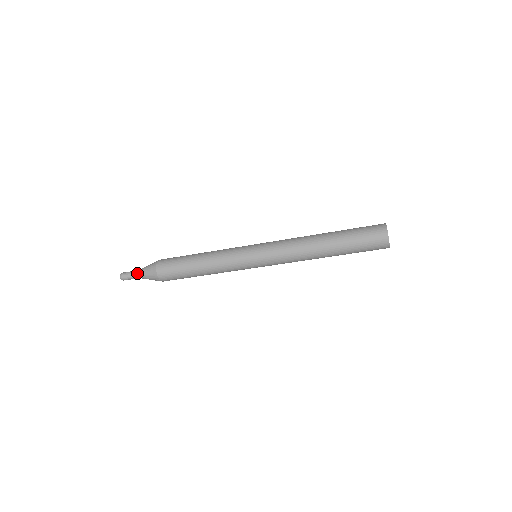
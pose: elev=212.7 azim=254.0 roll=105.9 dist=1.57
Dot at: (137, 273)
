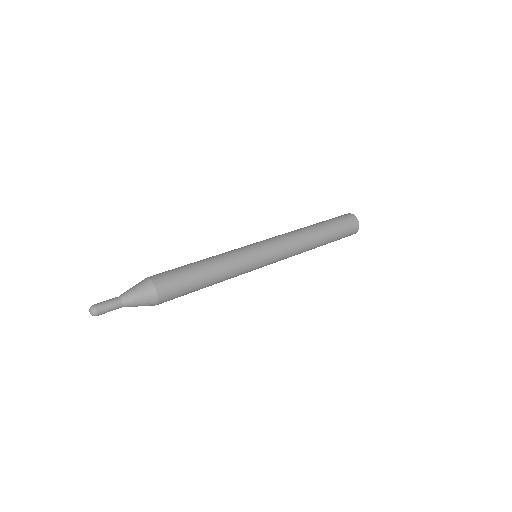
Dot at: (121, 301)
